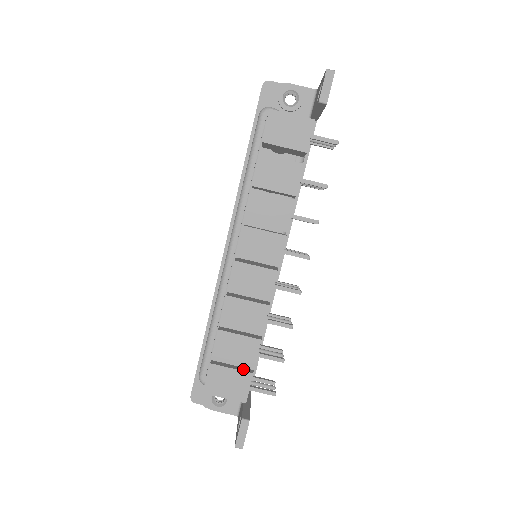
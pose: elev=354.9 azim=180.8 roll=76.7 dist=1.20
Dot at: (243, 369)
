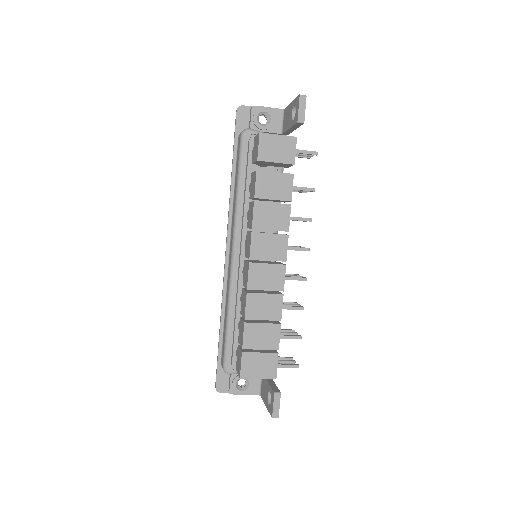
Dot at: (269, 351)
